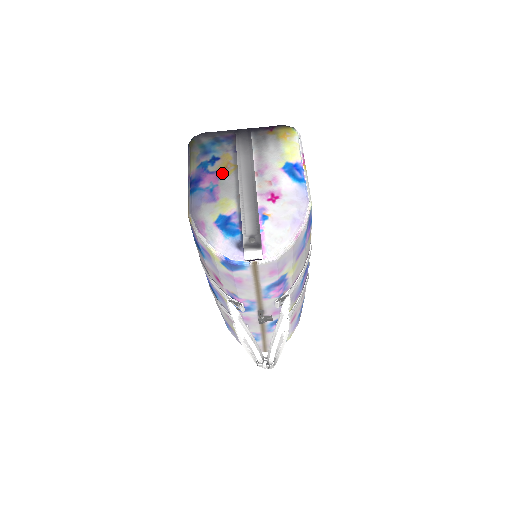
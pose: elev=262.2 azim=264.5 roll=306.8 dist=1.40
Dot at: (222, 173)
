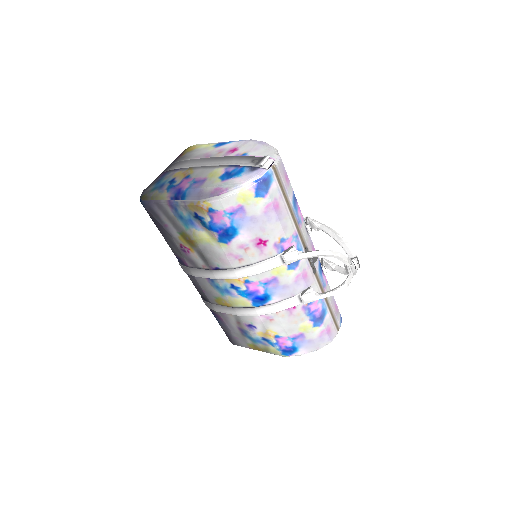
Dot at: (187, 176)
